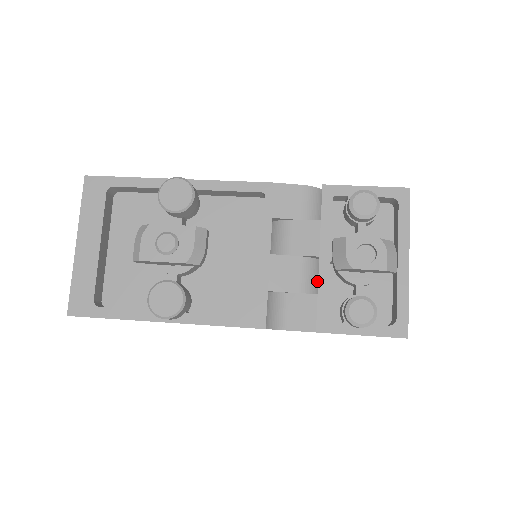
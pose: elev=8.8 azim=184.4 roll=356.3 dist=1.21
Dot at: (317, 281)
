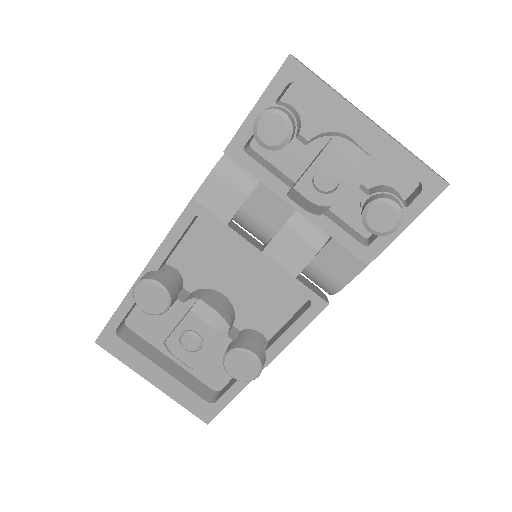
Dot at: occluded
